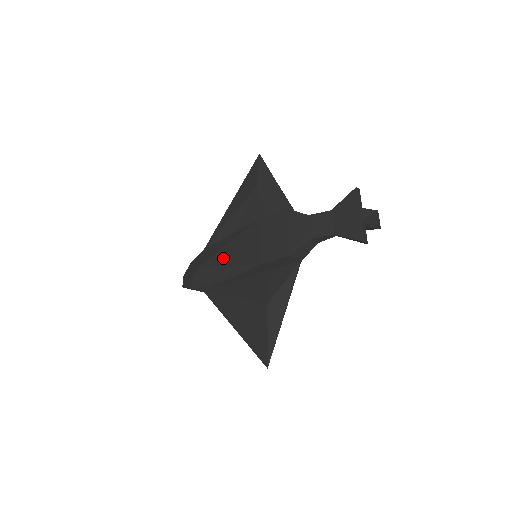
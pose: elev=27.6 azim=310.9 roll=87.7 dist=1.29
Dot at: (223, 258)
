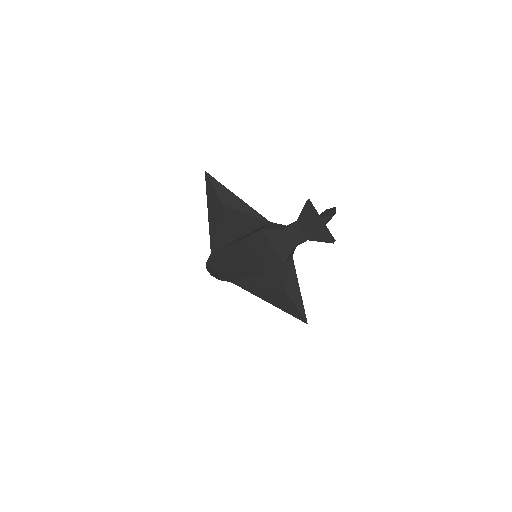
Dot at: (233, 266)
